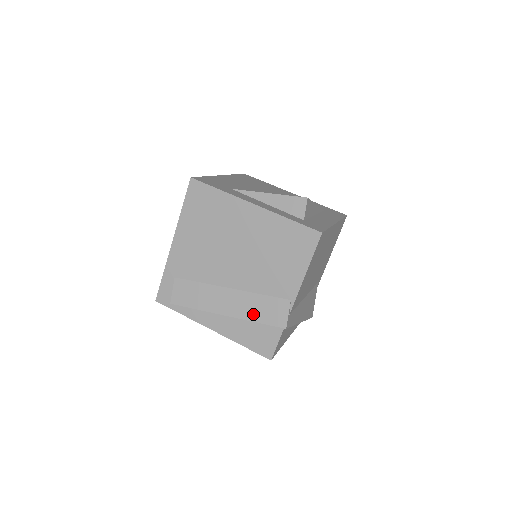
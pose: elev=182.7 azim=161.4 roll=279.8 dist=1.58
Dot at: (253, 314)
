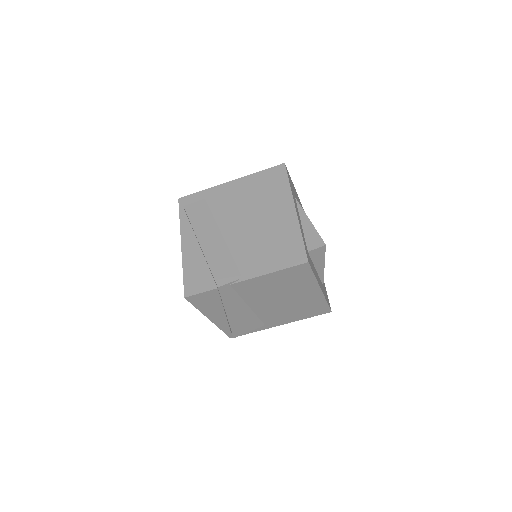
Dot at: (214, 260)
